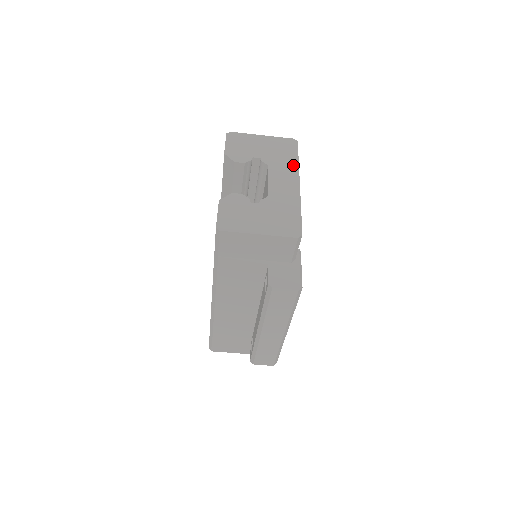
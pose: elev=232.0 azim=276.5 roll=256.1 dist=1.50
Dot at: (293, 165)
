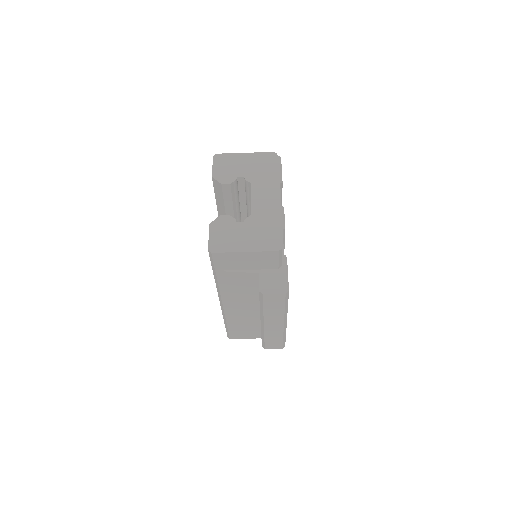
Dot at: (273, 179)
